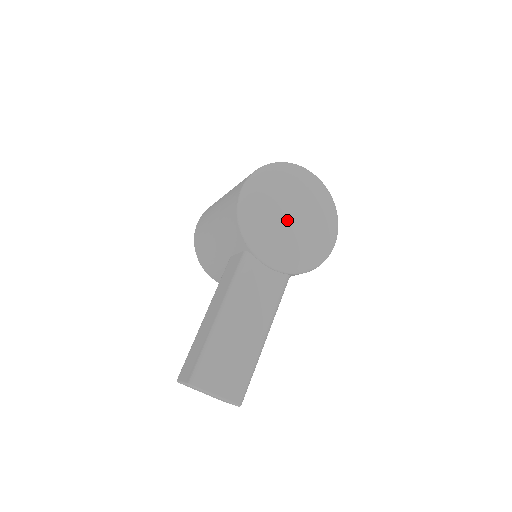
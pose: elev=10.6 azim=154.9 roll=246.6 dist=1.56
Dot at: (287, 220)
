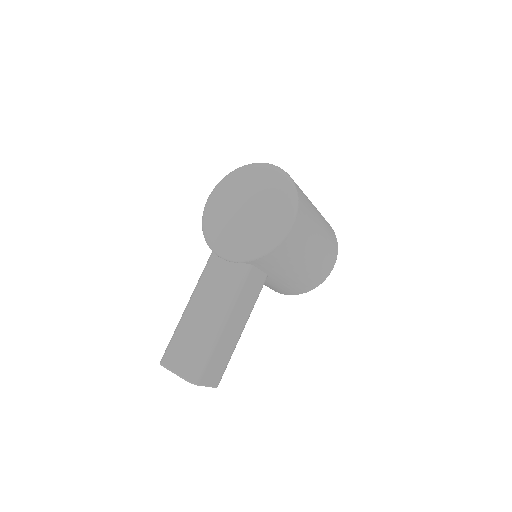
Dot at: (236, 214)
